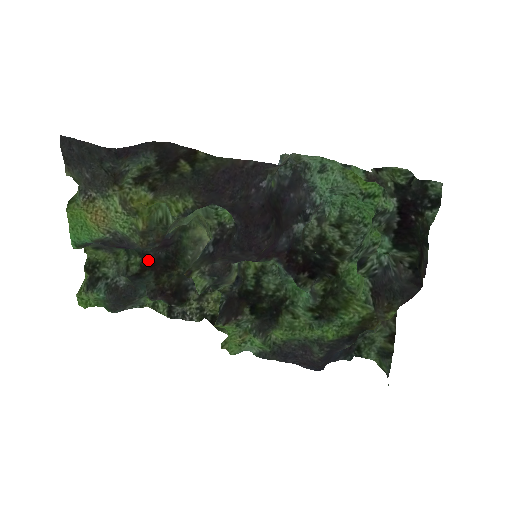
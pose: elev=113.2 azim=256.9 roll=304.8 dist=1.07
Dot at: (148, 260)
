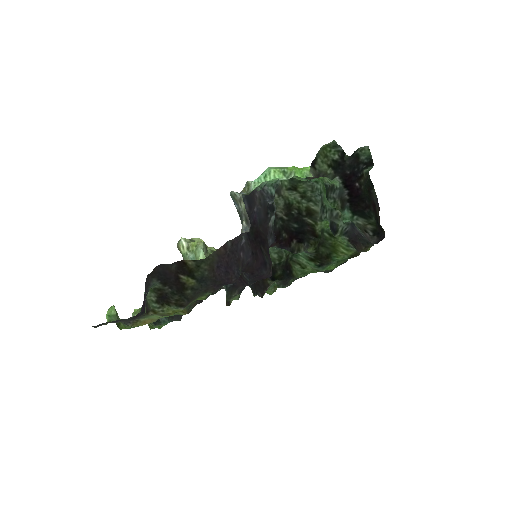
Dot at: occluded
